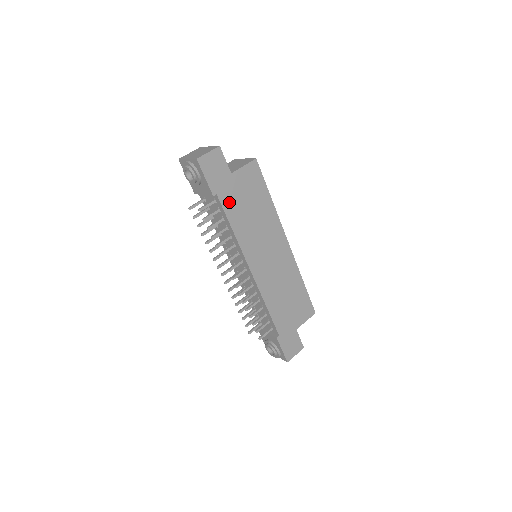
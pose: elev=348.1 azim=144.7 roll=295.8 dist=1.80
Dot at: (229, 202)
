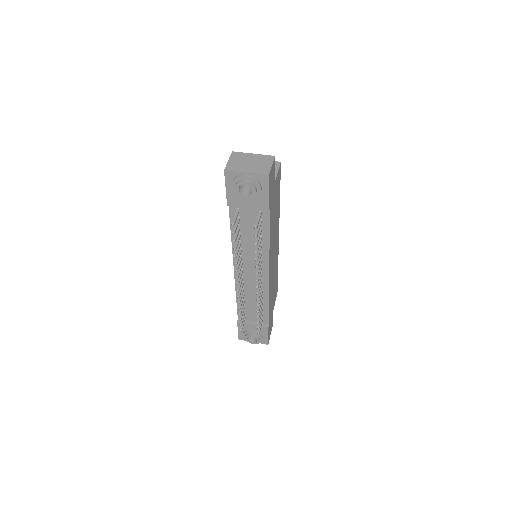
Dot at: (271, 213)
